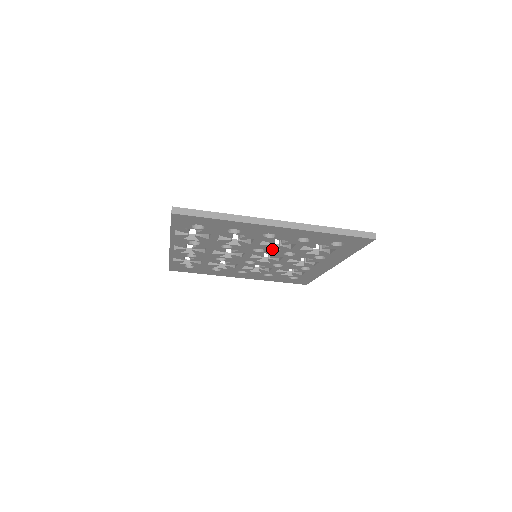
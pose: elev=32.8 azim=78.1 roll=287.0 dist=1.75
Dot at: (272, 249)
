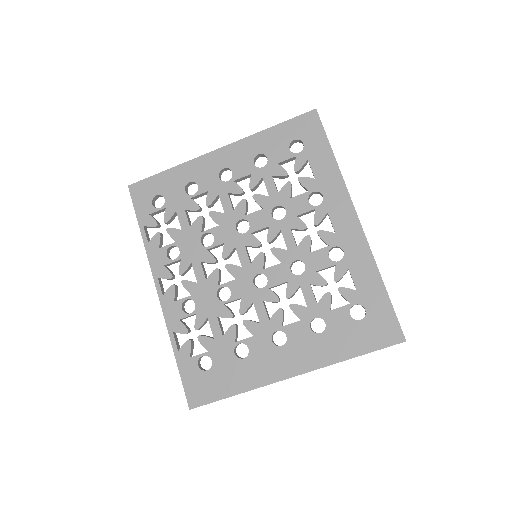
Dot at: (253, 213)
